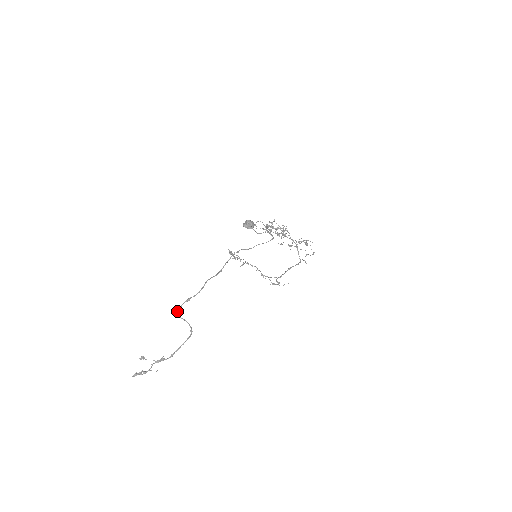
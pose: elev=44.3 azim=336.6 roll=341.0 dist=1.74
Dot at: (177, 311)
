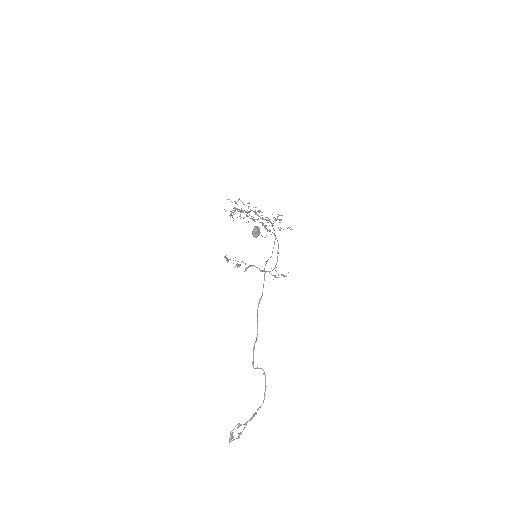
Dot at: (253, 365)
